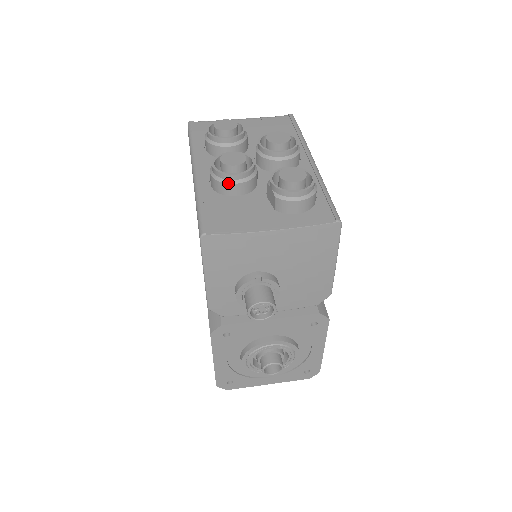
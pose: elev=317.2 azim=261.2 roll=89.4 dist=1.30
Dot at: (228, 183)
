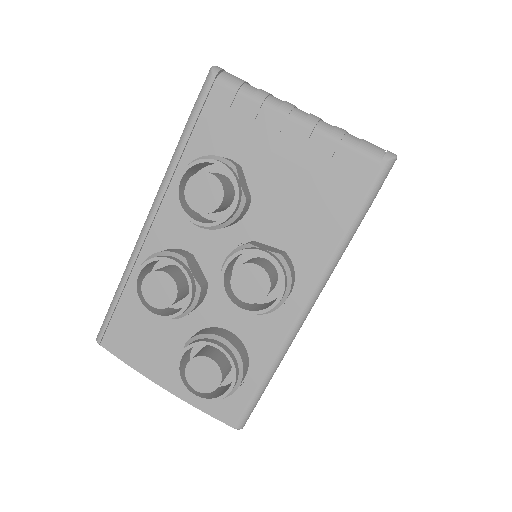
Dot at: occluded
